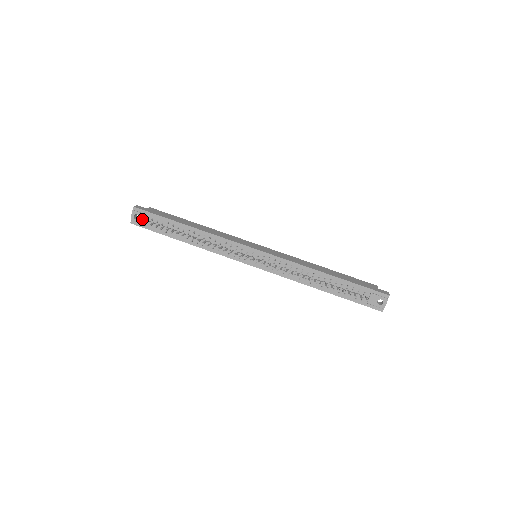
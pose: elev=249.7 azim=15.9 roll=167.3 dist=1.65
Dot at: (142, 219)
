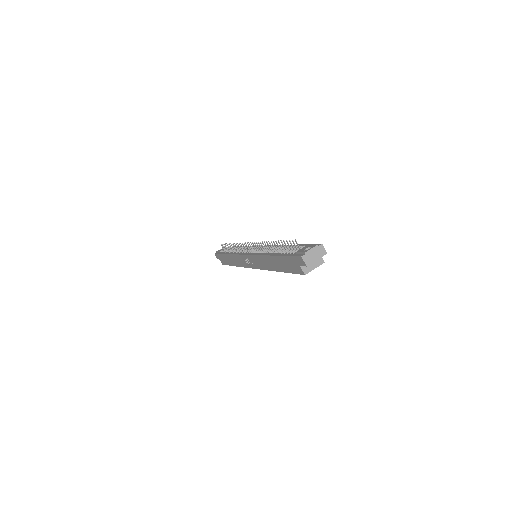
Dot at: (222, 249)
